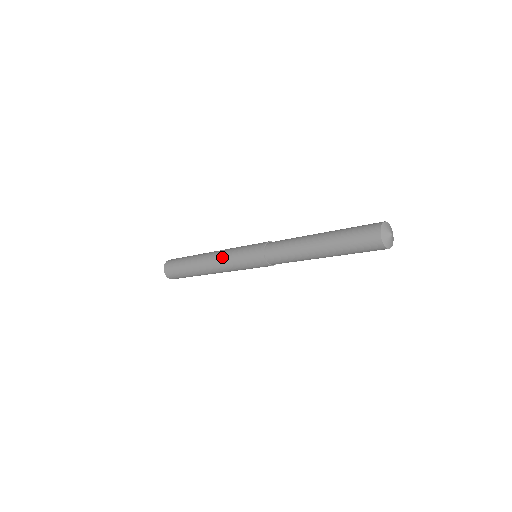
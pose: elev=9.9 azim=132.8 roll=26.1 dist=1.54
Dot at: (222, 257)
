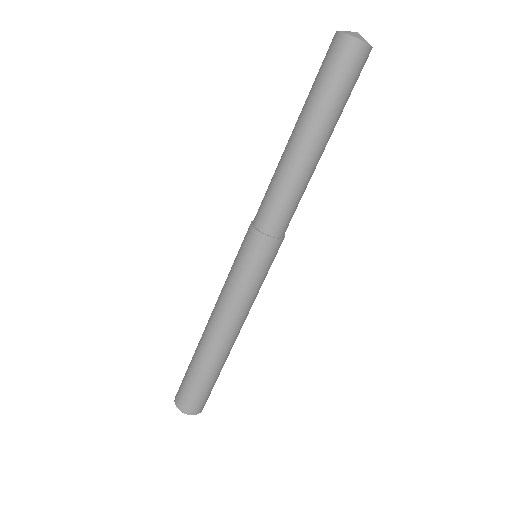
Dot at: (221, 299)
